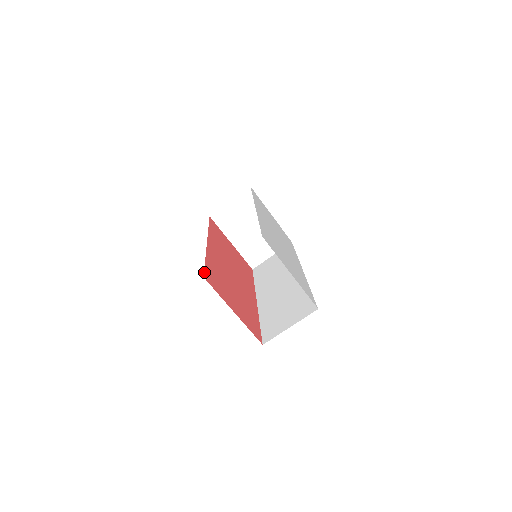
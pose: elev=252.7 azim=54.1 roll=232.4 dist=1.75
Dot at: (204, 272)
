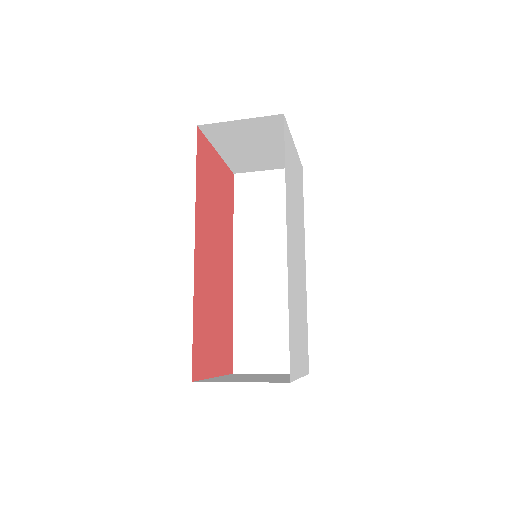
Dot at: (192, 364)
